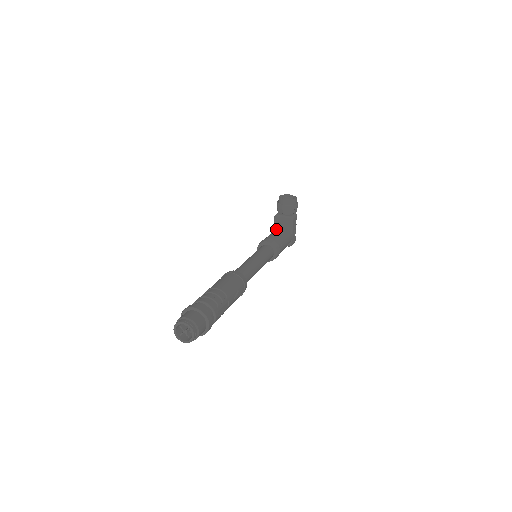
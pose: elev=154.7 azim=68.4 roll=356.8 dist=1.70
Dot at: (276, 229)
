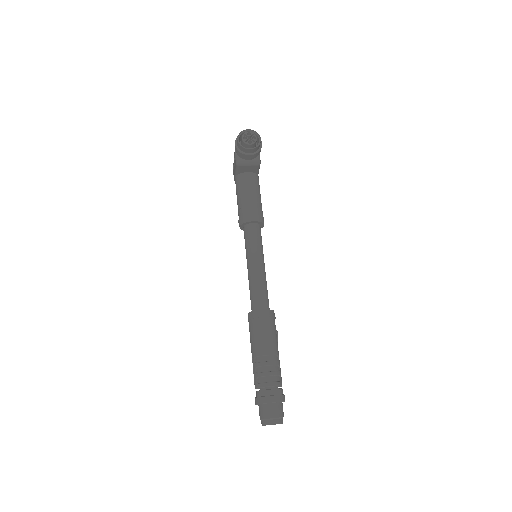
Dot at: (243, 179)
